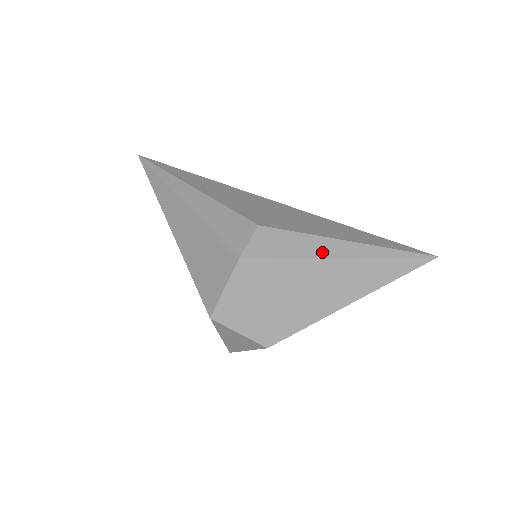
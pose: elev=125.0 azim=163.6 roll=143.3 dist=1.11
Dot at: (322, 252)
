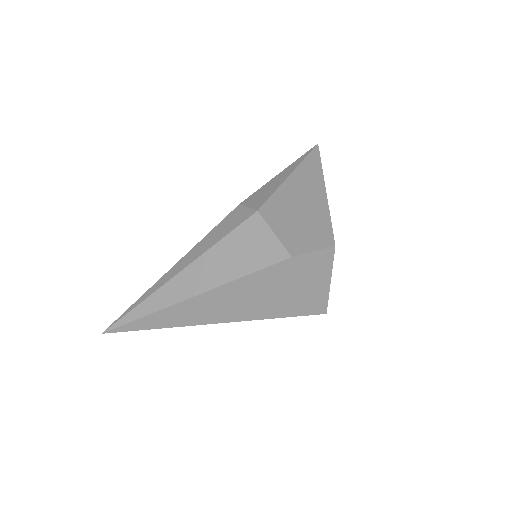
Dot at: (282, 179)
